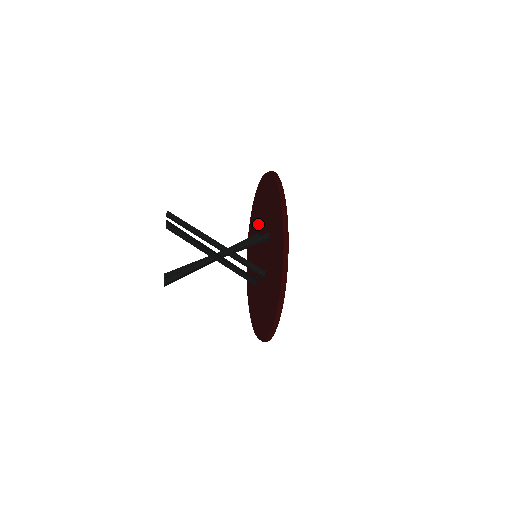
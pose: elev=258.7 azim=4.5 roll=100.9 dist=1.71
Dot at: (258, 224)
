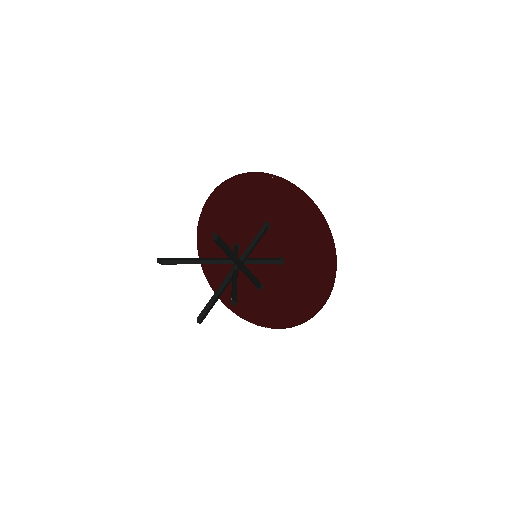
Dot at: (228, 238)
